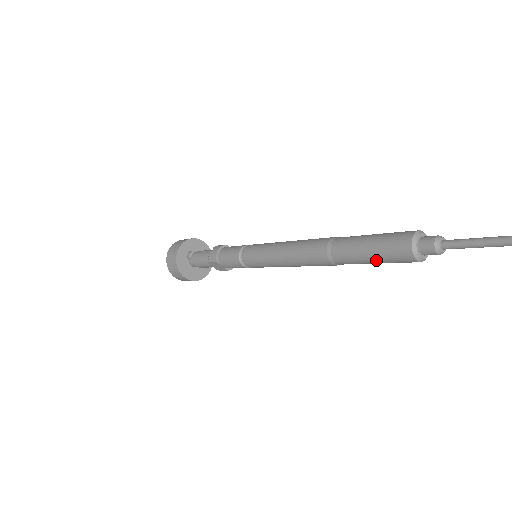
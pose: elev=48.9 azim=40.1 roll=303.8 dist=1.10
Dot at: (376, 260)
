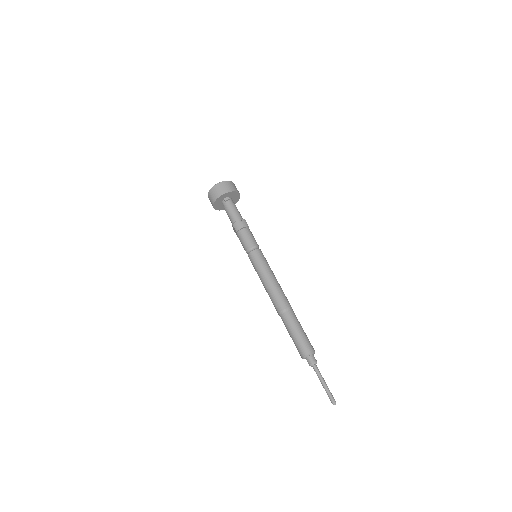
Dot at: (292, 339)
